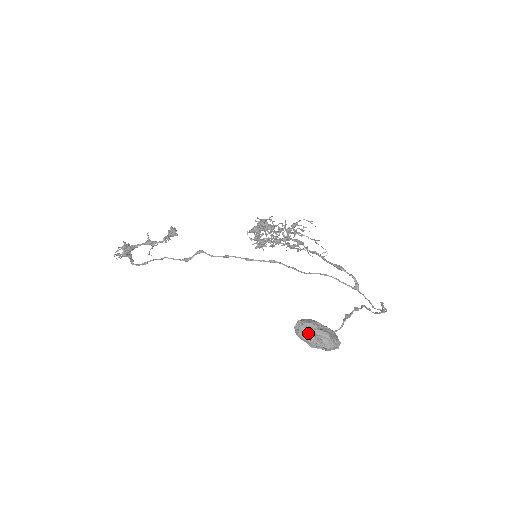
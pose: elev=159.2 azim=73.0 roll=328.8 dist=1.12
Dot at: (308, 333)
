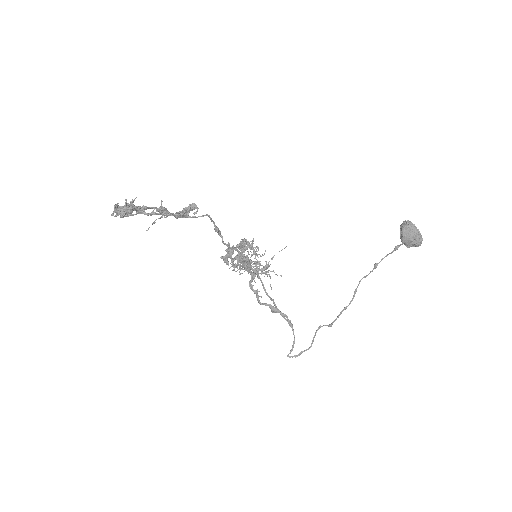
Dot at: (414, 226)
